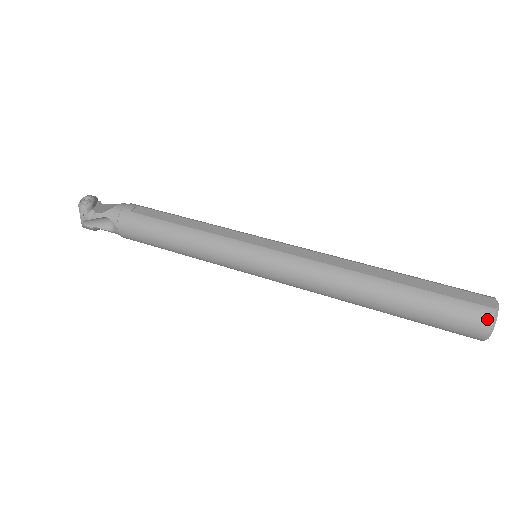
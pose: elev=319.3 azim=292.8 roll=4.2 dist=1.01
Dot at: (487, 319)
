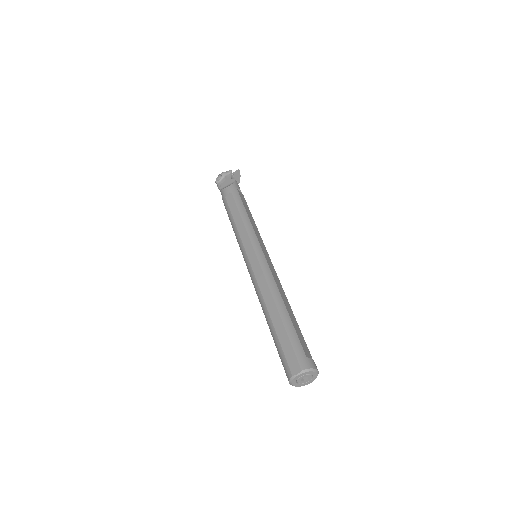
Dot at: (288, 377)
